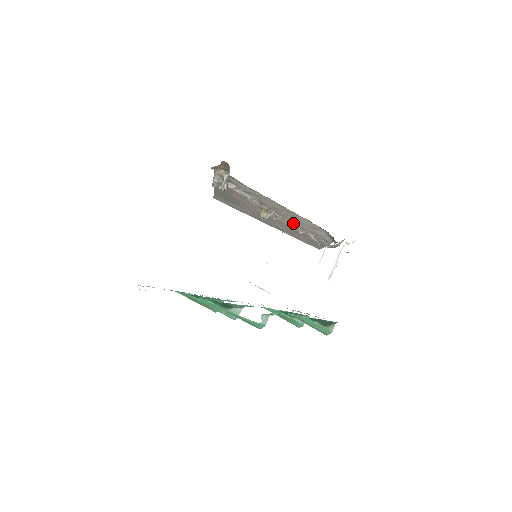
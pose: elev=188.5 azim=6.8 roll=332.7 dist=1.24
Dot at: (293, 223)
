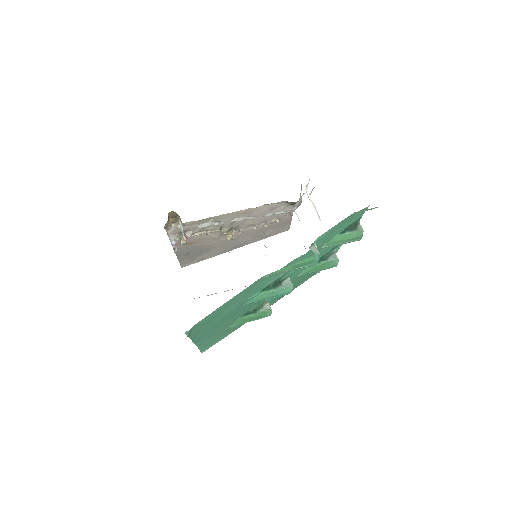
Dot at: (255, 223)
